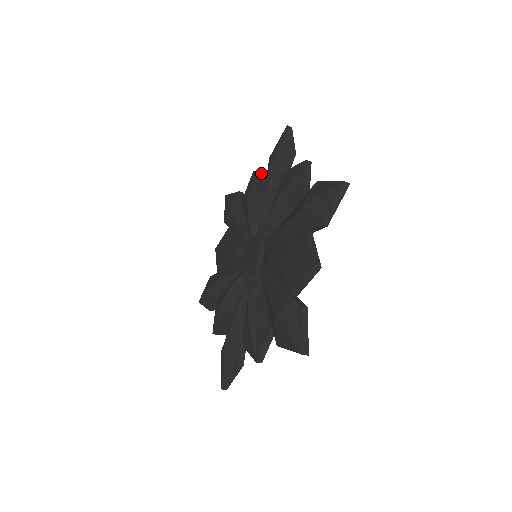
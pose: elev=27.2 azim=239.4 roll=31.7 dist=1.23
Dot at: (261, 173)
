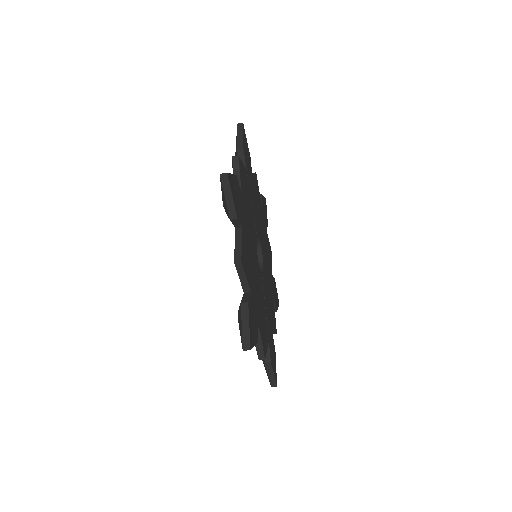
Dot at: occluded
